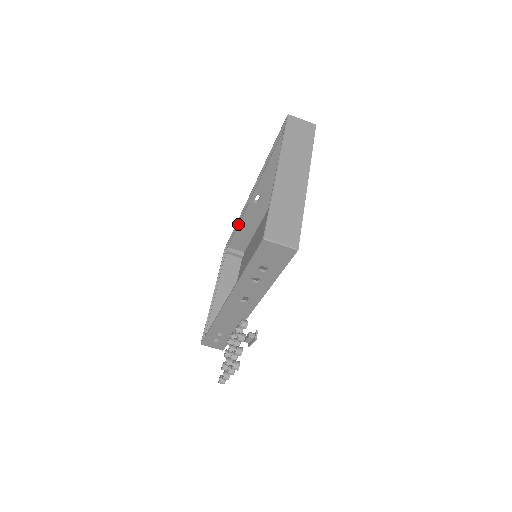
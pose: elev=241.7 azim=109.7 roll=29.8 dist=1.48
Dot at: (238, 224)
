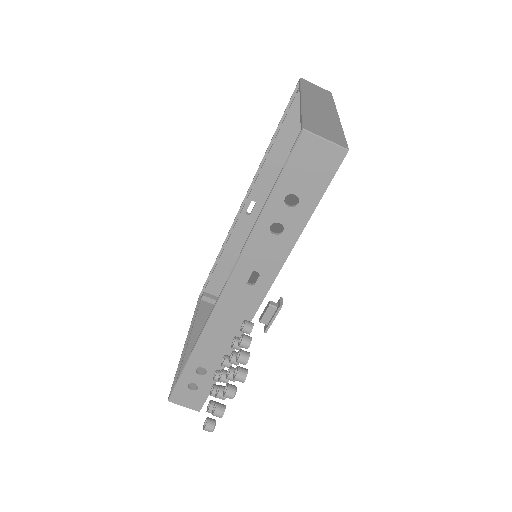
Dot at: (222, 251)
